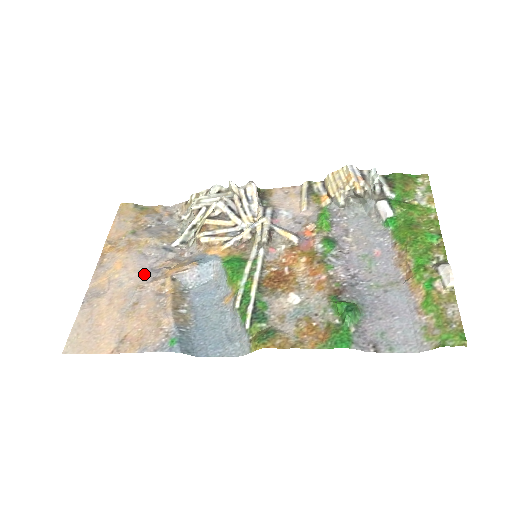
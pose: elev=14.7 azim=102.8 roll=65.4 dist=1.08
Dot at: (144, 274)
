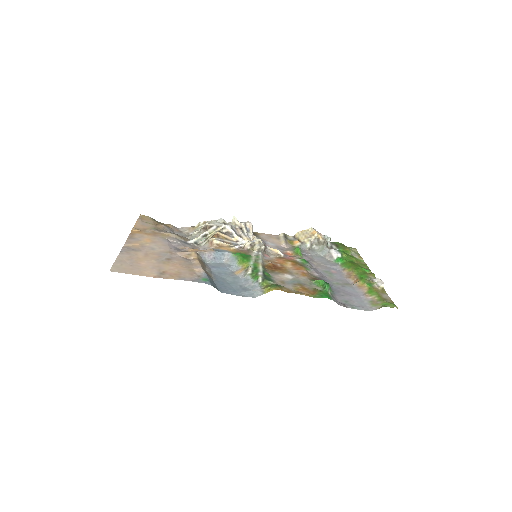
Dot at: (171, 248)
